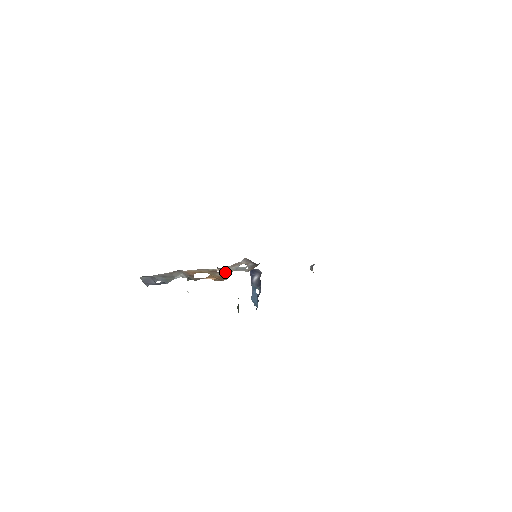
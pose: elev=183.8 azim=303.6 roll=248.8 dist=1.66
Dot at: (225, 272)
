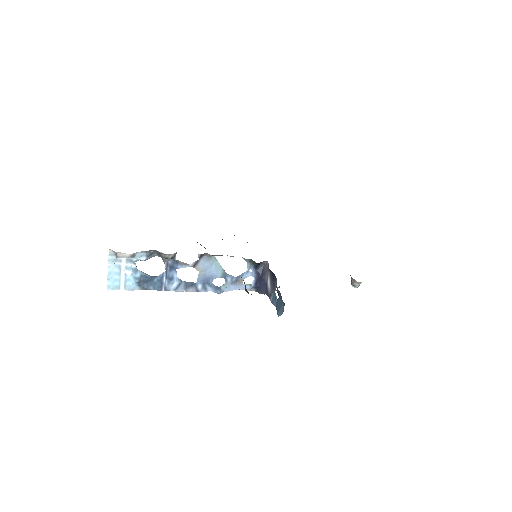
Dot at: (221, 276)
